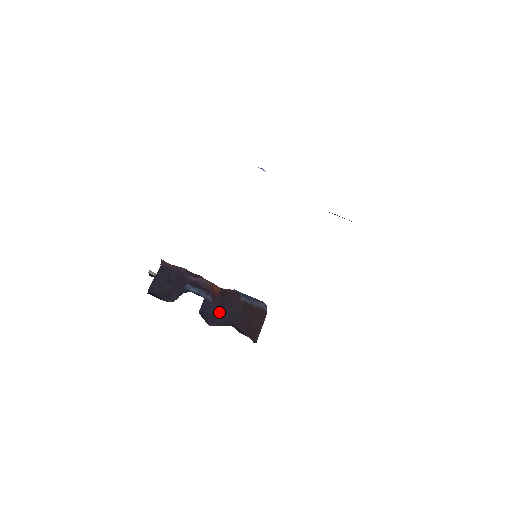
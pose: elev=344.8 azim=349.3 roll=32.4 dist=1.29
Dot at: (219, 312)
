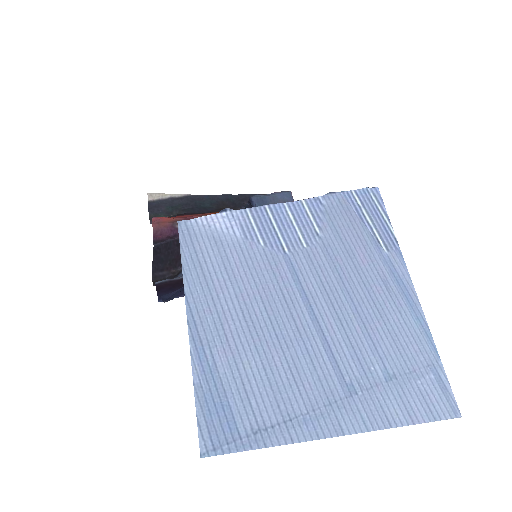
Dot at: occluded
